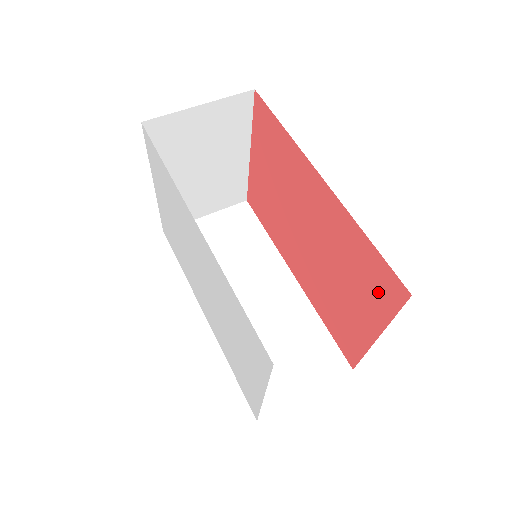
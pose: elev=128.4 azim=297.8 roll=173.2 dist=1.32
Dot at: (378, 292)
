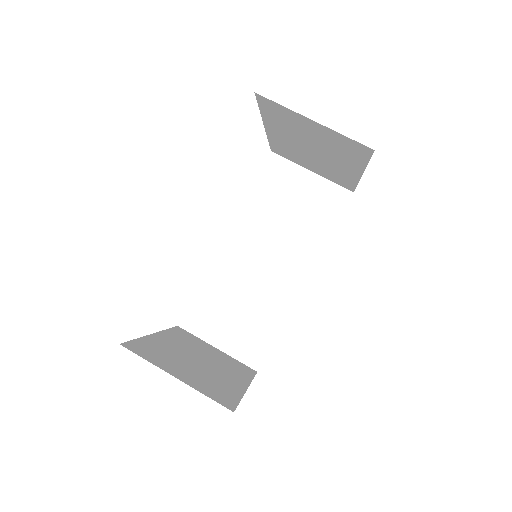
Dot at: occluded
